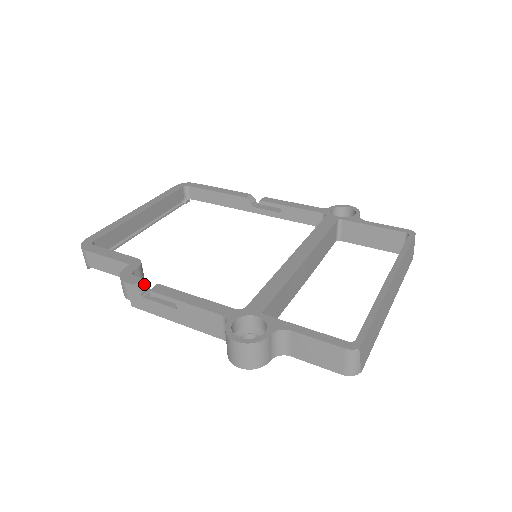
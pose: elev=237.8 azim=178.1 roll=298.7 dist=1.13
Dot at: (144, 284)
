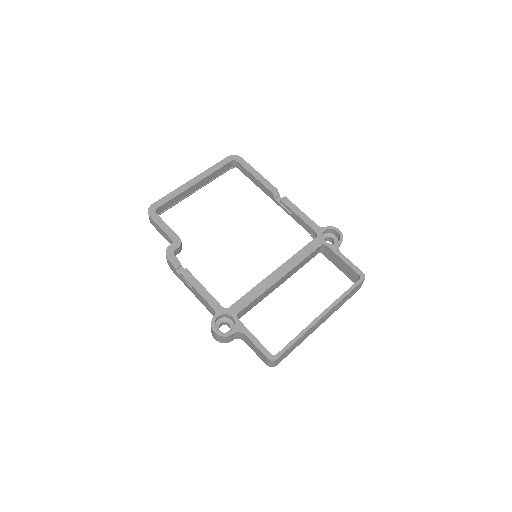
Dot at: (179, 263)
